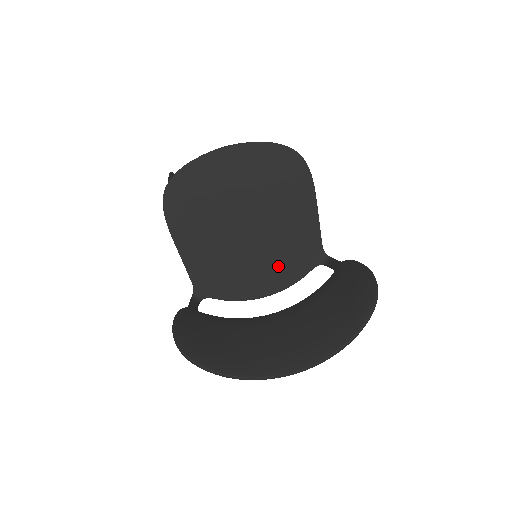
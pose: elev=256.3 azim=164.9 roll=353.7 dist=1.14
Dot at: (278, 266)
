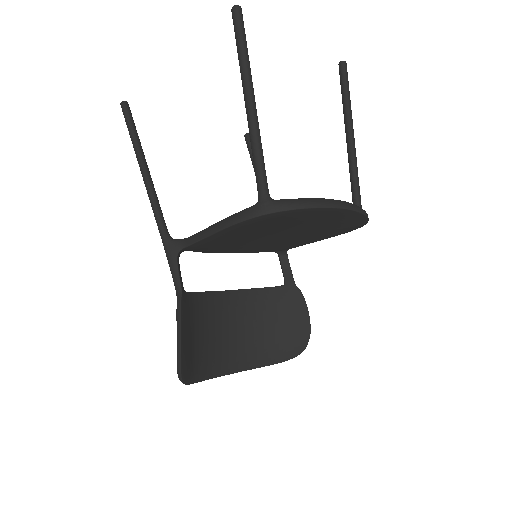
Dot at: (255, 248)
